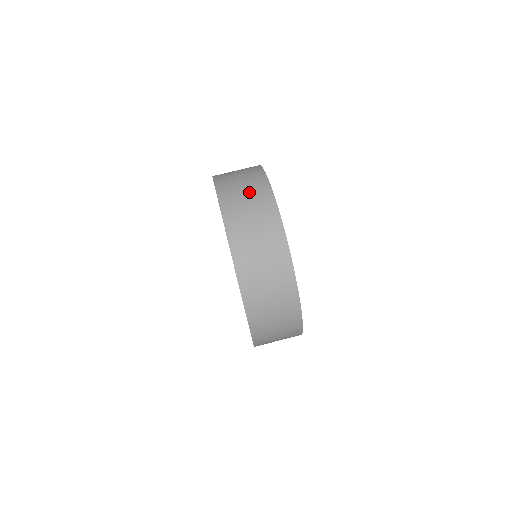
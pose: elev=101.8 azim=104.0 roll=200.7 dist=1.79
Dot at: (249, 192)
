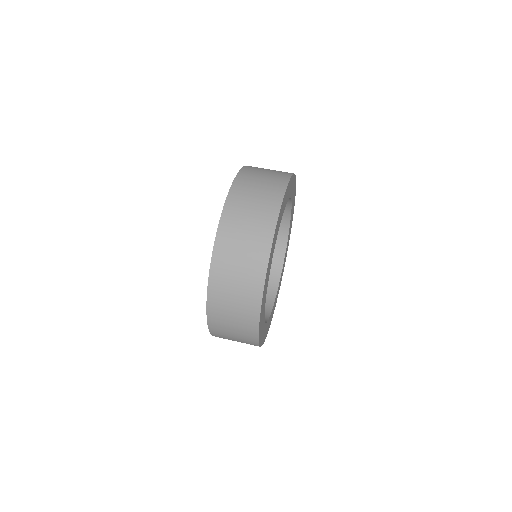
Dot at: (250, 232)
